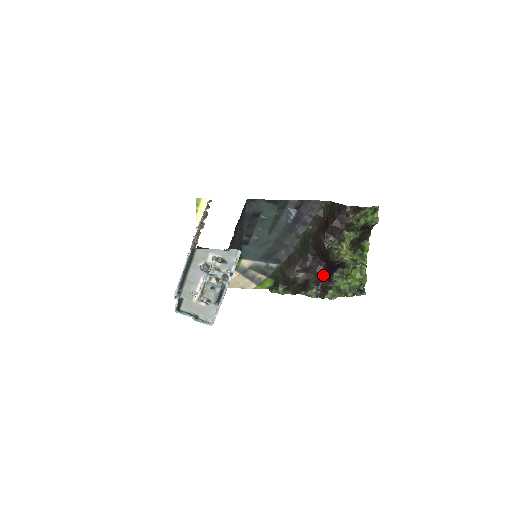
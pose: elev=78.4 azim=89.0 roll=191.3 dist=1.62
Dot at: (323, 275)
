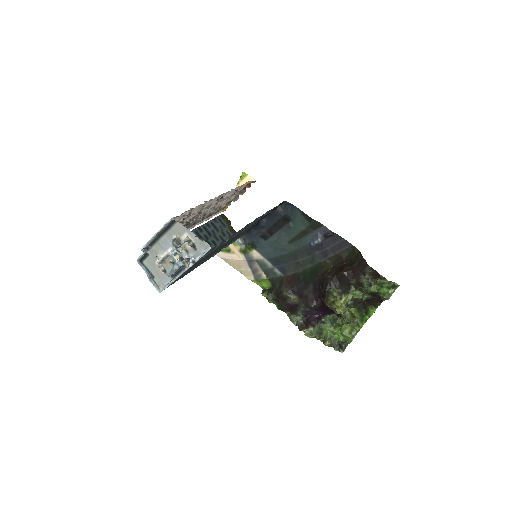
Dot at: (315, 310)
